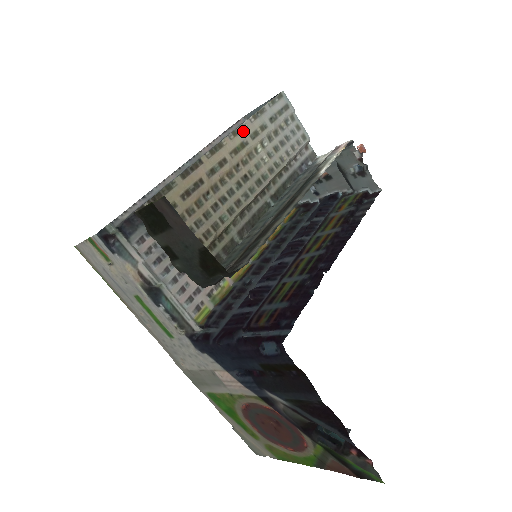
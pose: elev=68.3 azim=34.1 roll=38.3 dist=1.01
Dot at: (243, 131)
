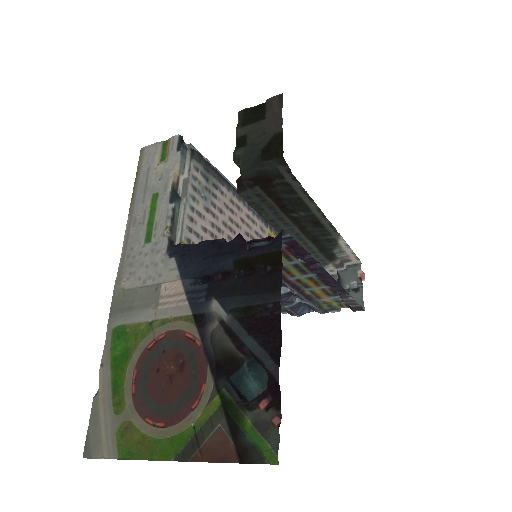
Dot at: occluded
